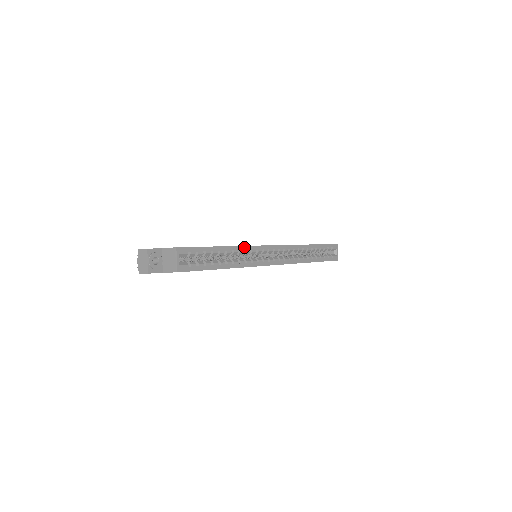
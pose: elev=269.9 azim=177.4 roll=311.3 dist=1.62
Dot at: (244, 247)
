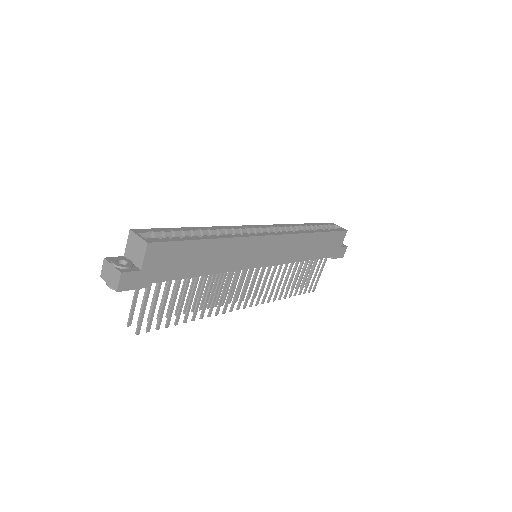
Dot at: (220, 227)
